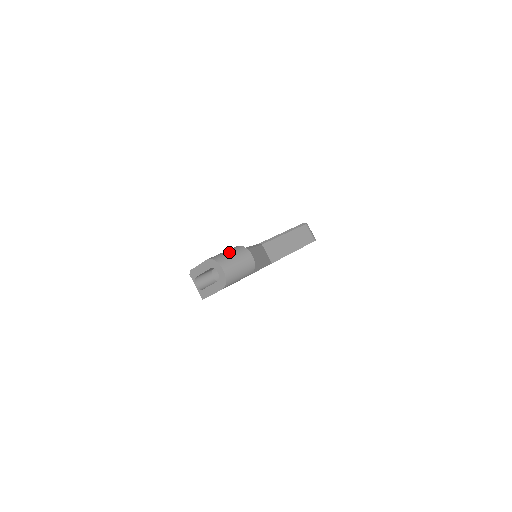
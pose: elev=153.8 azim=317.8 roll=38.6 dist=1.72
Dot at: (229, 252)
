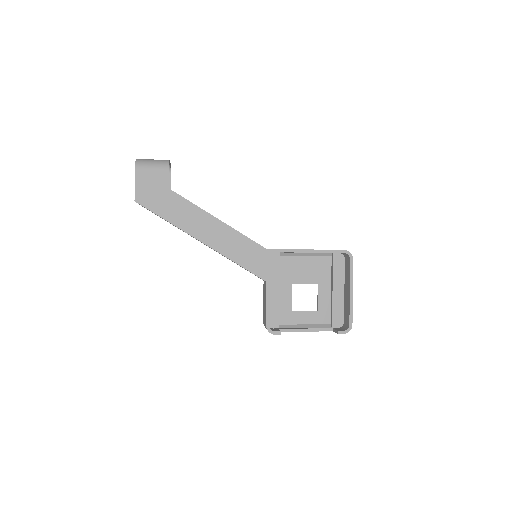
Dot at: occluded
